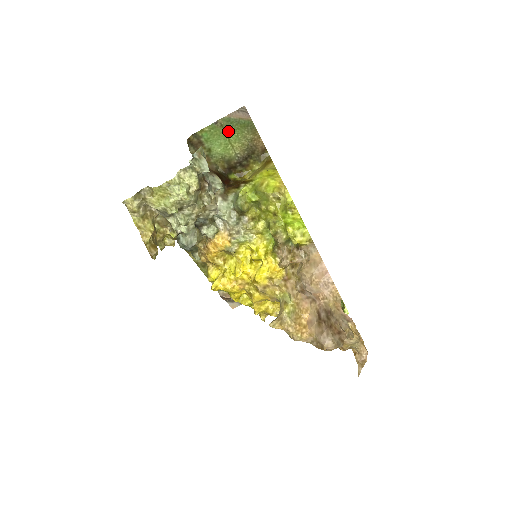
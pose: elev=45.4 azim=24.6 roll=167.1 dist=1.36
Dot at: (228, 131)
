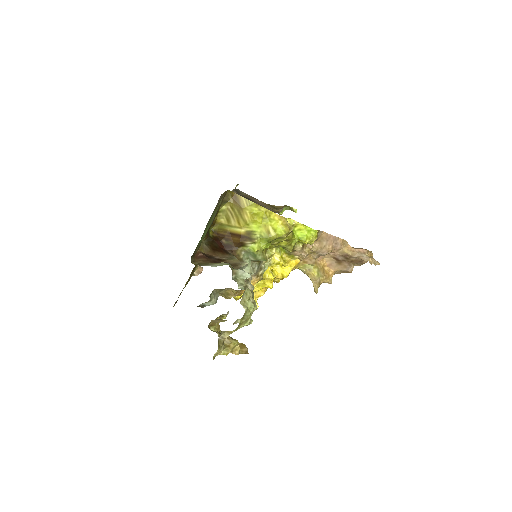
Dot at: (210, 220)
